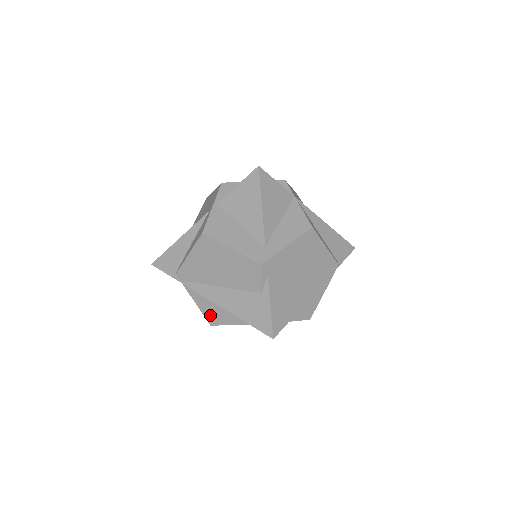
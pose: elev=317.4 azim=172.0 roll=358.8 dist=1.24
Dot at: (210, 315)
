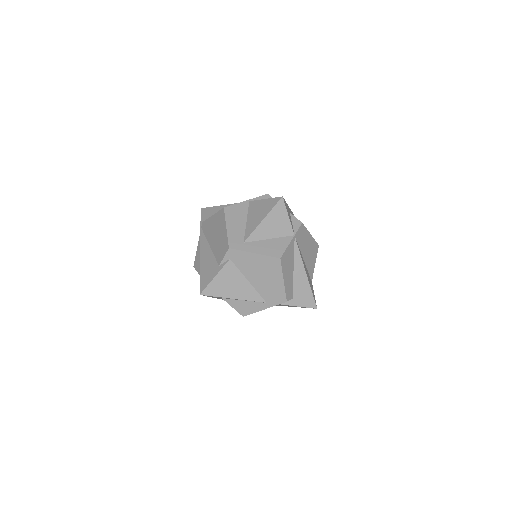
Dot at: (197, 260)
